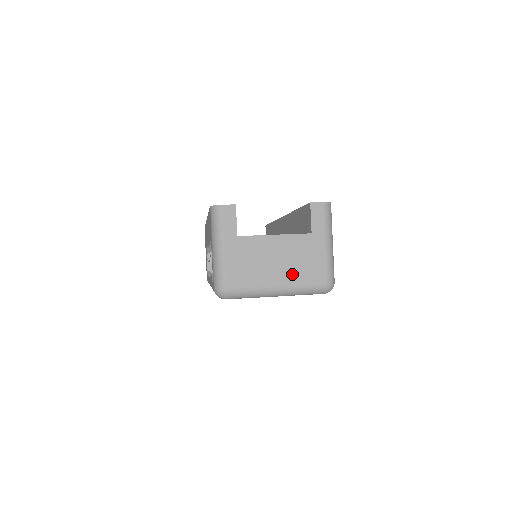
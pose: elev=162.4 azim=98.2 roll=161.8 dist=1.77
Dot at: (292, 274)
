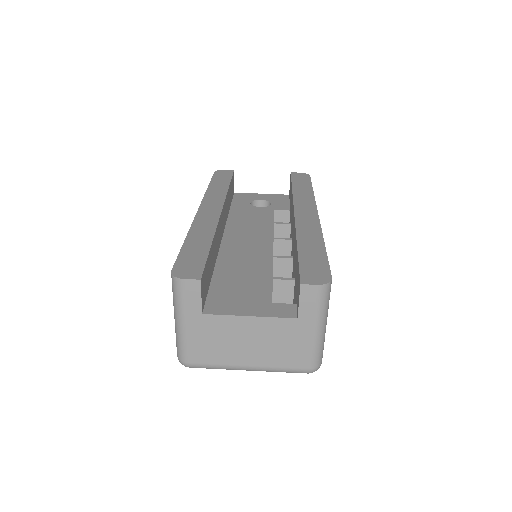
Dot at: (268, 357)
